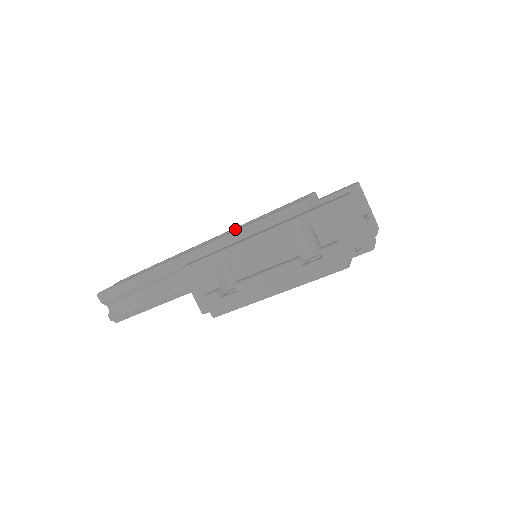
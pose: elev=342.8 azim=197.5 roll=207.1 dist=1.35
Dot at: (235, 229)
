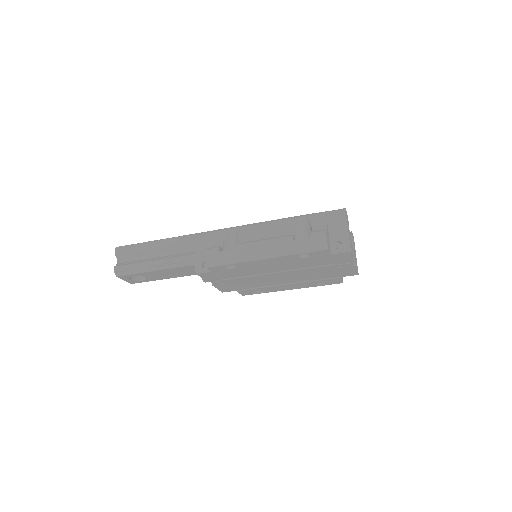
Dot at: occluded
